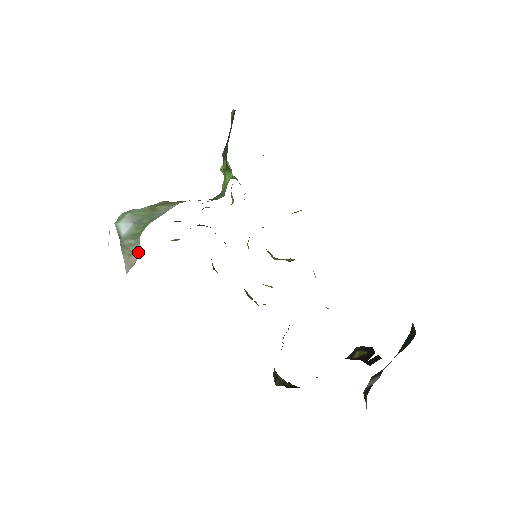
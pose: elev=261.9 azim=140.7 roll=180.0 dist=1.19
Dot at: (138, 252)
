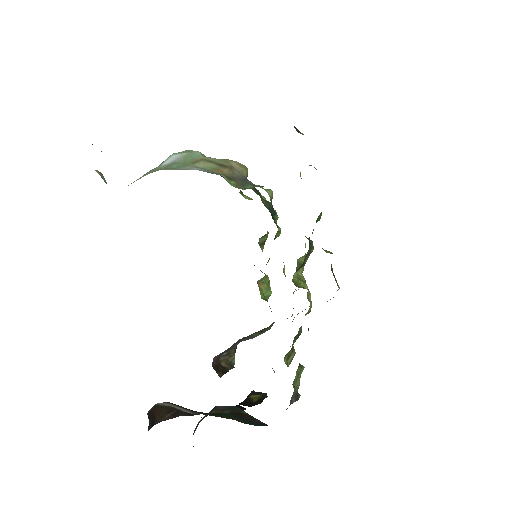
Dot at: occluded
